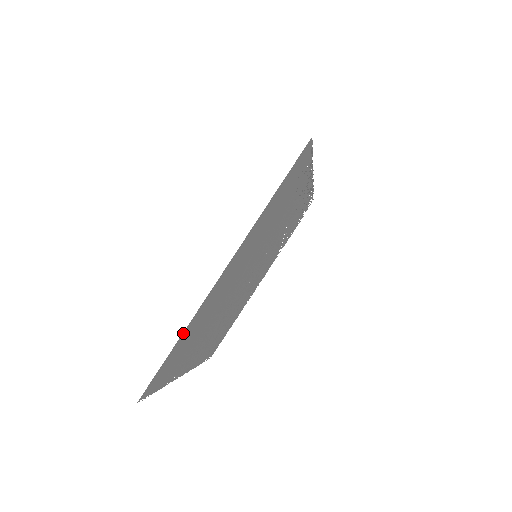
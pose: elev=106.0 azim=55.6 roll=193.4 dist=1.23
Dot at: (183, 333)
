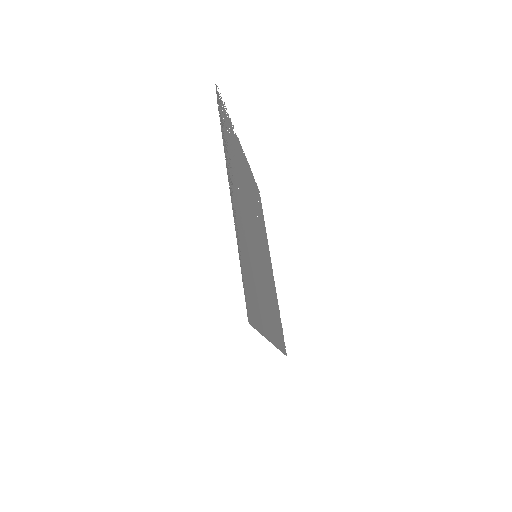
Dot at: (279, 349)
